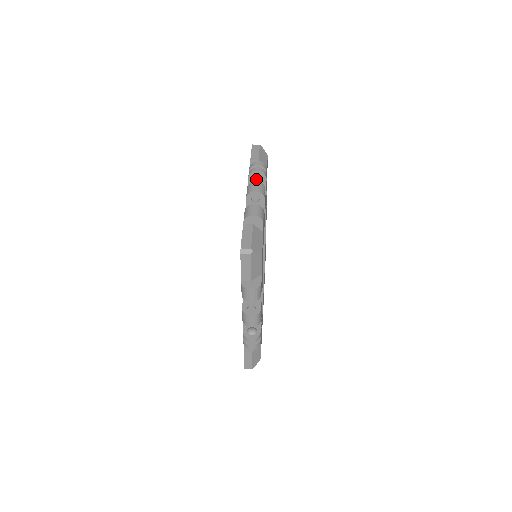
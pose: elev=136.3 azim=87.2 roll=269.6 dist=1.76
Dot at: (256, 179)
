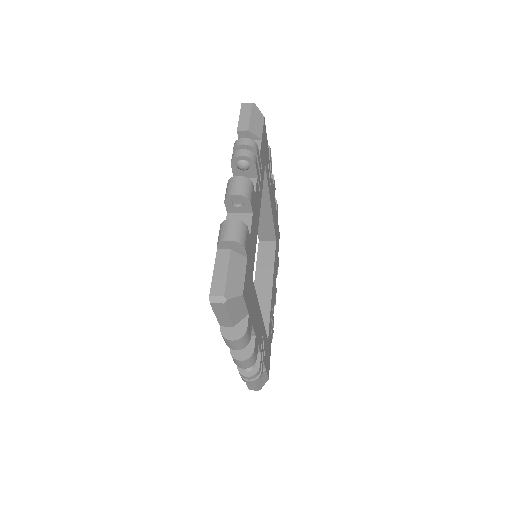
Dot at: (241, 167)
